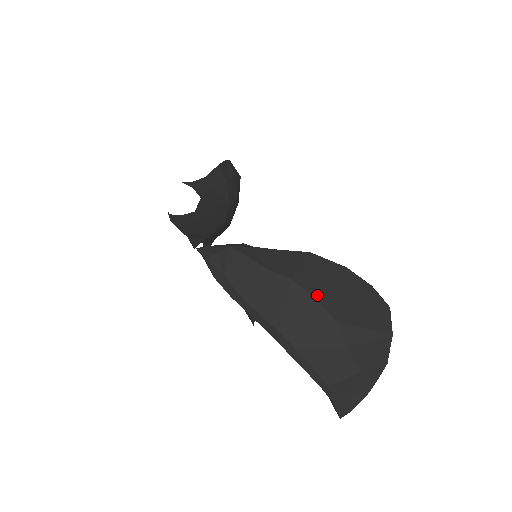
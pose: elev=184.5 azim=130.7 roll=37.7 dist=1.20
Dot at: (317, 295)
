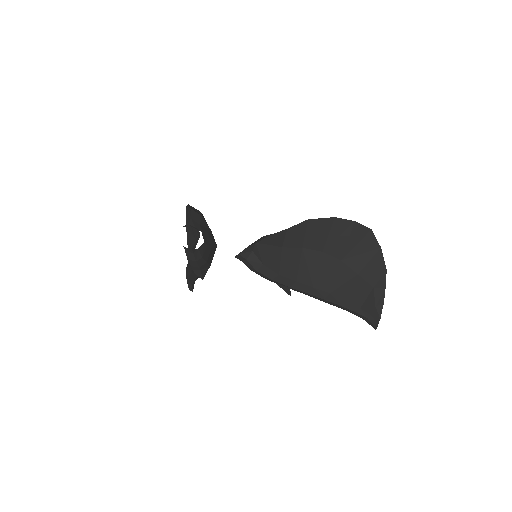
Dot at: (323, 249)
